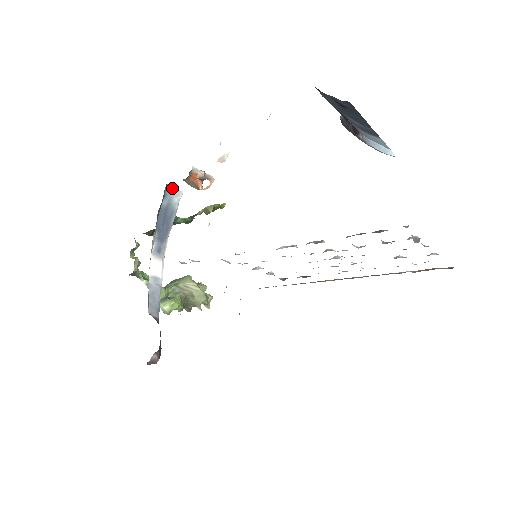
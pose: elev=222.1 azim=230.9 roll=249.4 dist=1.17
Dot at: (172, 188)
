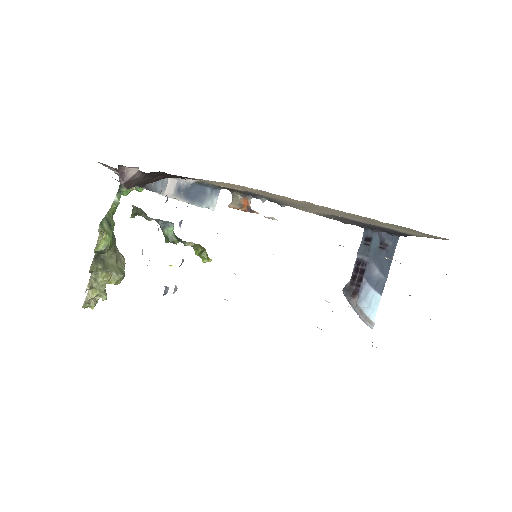
Dot at: (217, 197)
